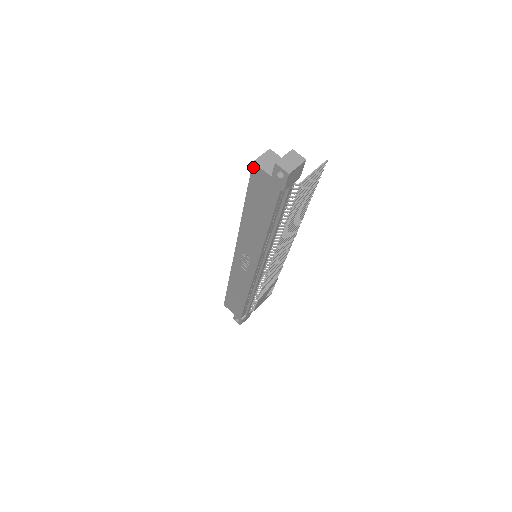
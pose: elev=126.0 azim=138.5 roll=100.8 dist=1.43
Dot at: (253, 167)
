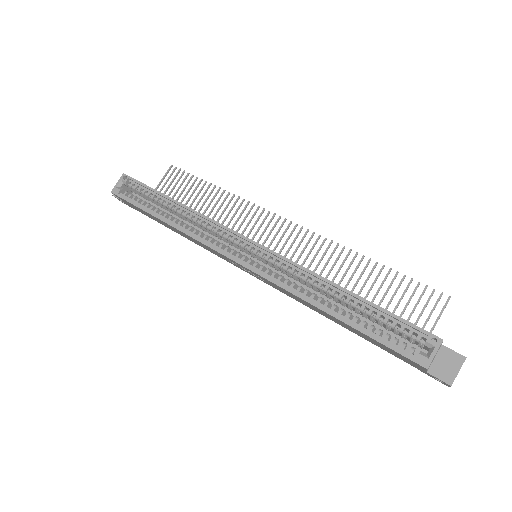
Dot at: (419, 365)
